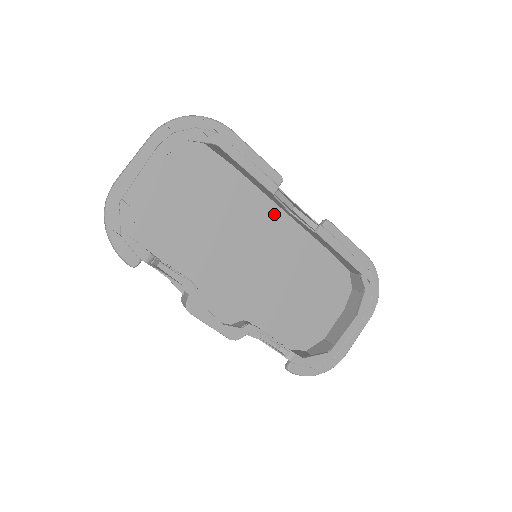
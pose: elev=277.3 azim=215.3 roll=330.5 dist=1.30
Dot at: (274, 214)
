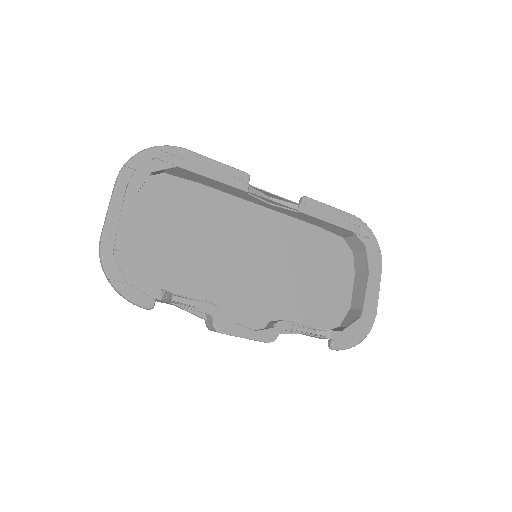
Dot at: (254, 212)
